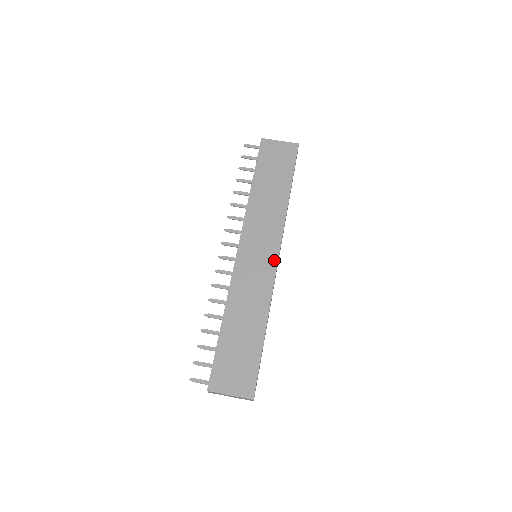
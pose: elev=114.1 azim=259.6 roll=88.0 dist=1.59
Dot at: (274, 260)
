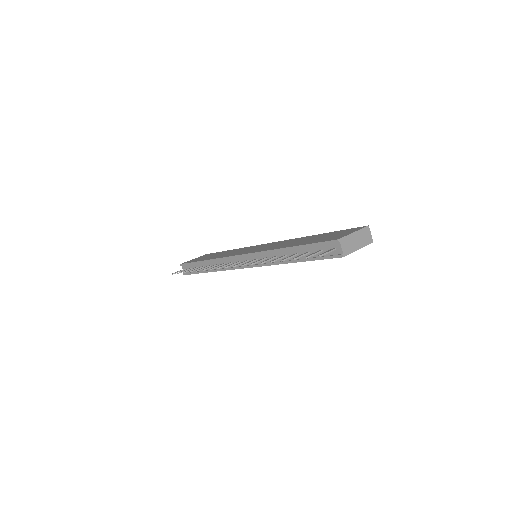
Dot at: occluded
